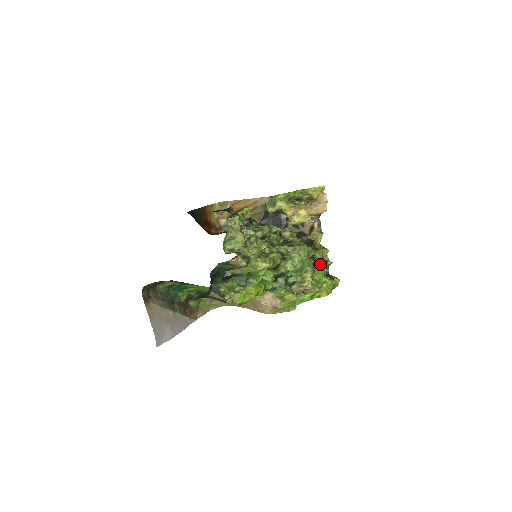
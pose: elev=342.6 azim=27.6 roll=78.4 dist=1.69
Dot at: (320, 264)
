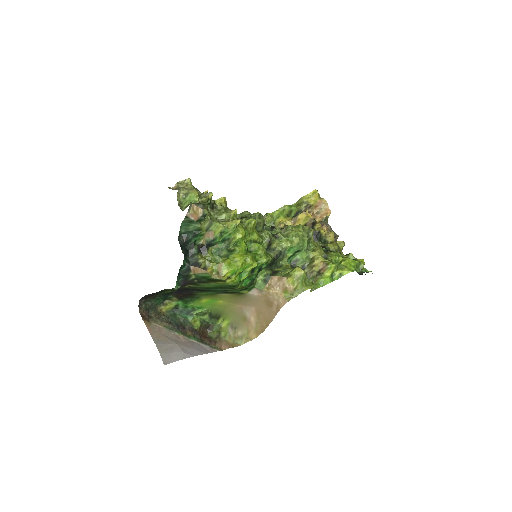
Dot at: occluded
